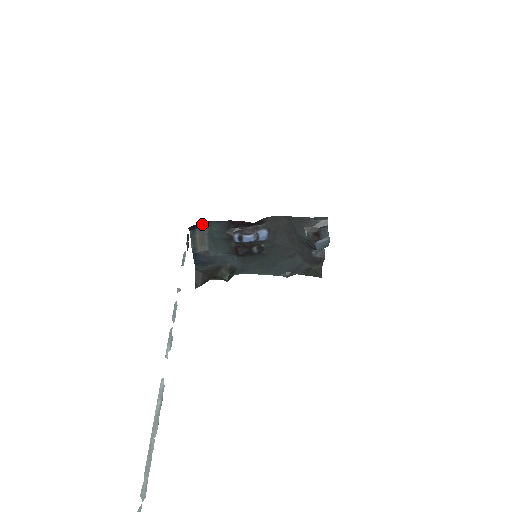
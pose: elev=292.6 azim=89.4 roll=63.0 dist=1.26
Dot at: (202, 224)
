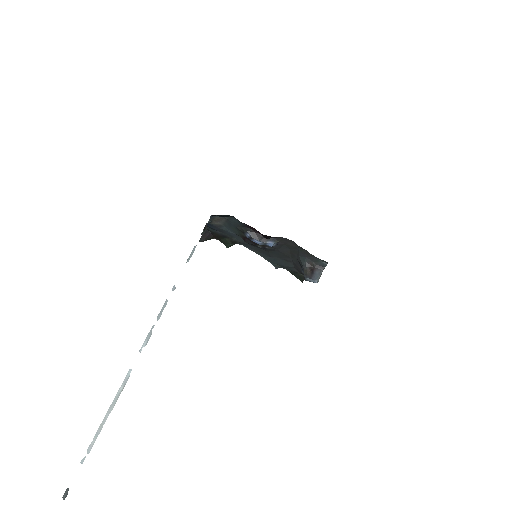
Dot at: (224, 215)
